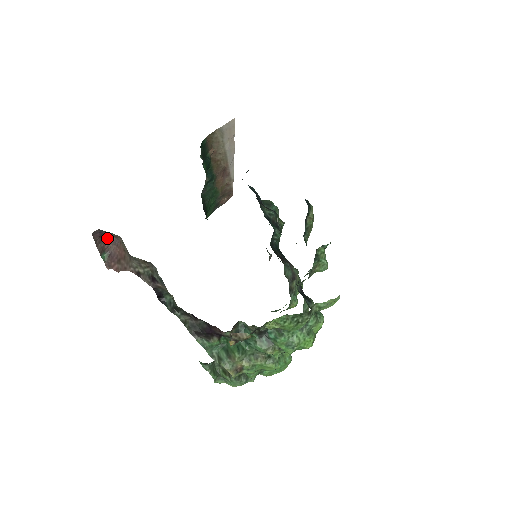
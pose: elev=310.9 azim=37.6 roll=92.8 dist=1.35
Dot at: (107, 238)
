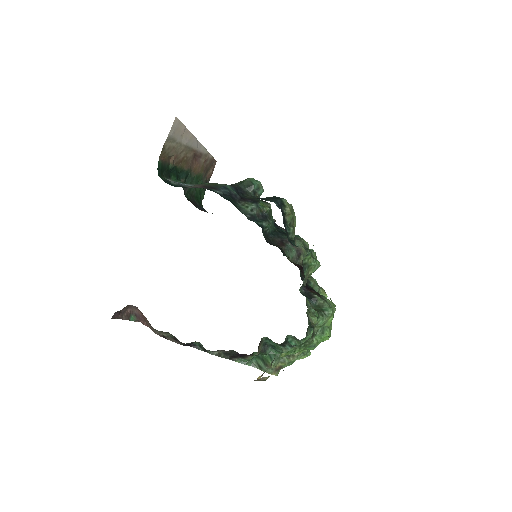
Dot at: (126, 308)
